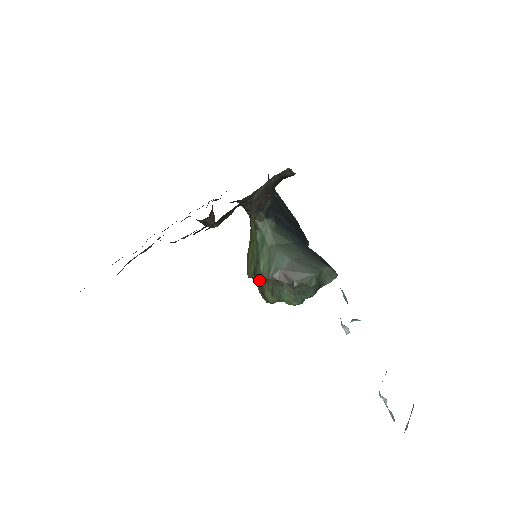
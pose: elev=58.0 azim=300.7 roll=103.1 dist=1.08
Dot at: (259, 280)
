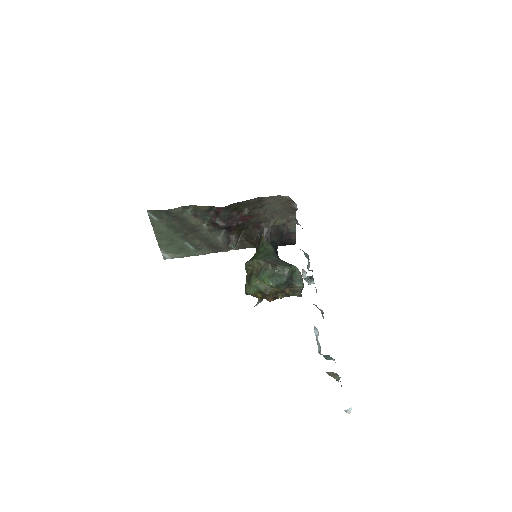
Dot at: (250, 273)
